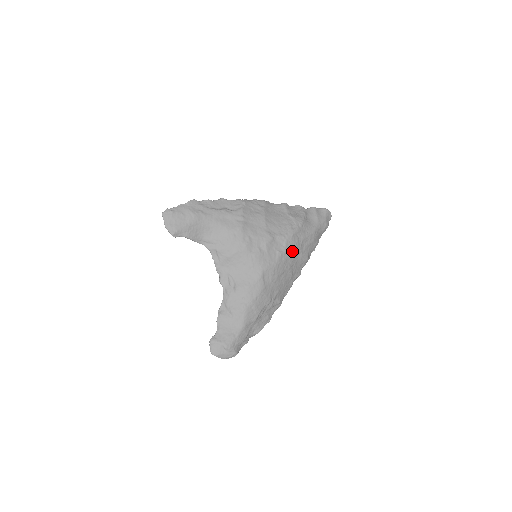
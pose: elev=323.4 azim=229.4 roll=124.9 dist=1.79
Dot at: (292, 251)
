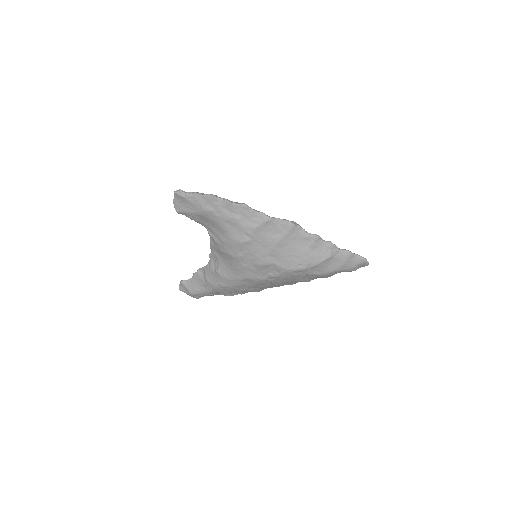
Dot at: (287, 278)
